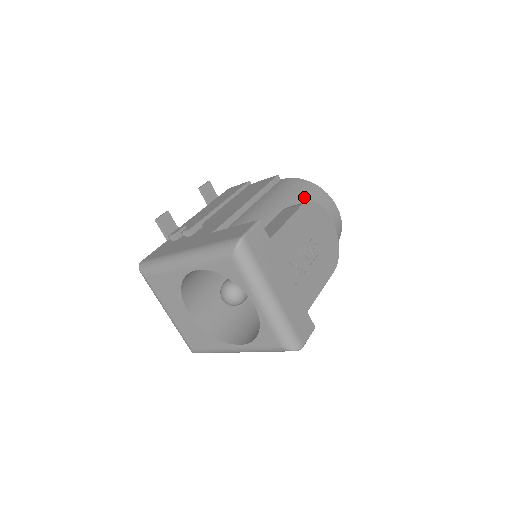
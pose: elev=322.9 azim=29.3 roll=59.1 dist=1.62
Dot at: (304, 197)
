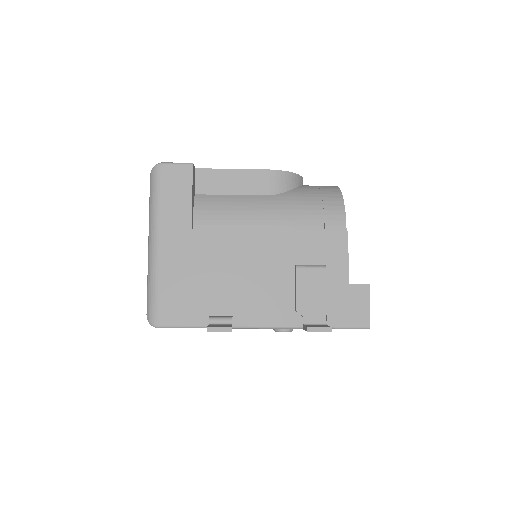
Dot at: occluded
